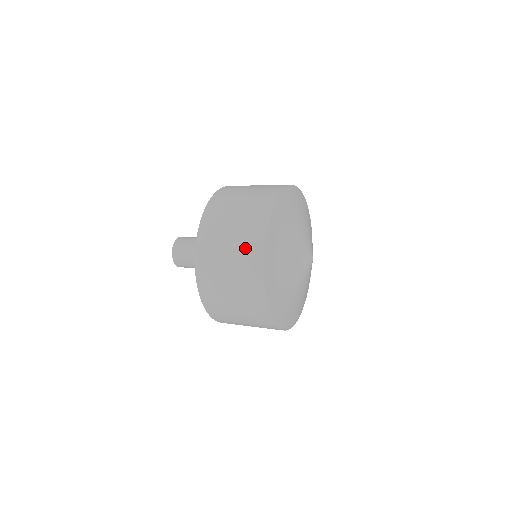
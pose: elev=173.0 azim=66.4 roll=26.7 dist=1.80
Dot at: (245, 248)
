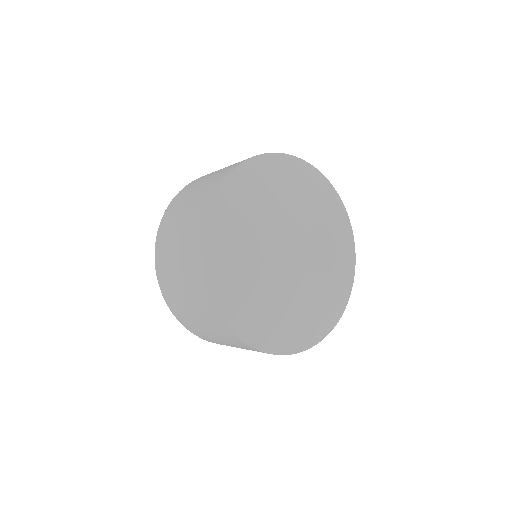
Dot at: (204, 191)
